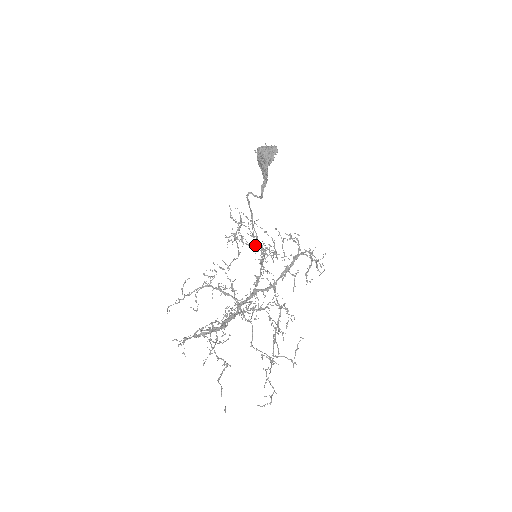
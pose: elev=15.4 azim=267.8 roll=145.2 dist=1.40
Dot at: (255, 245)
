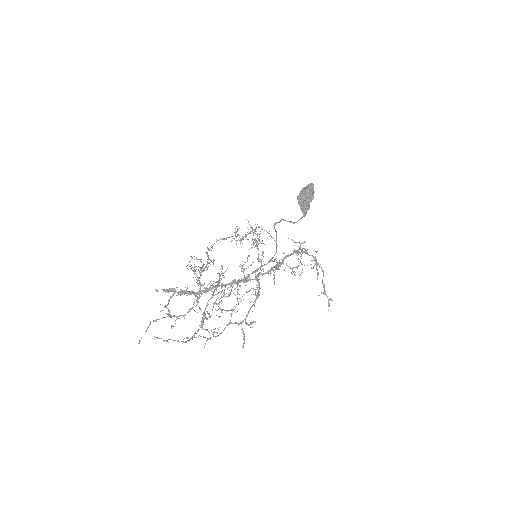
Dot at: occluded
